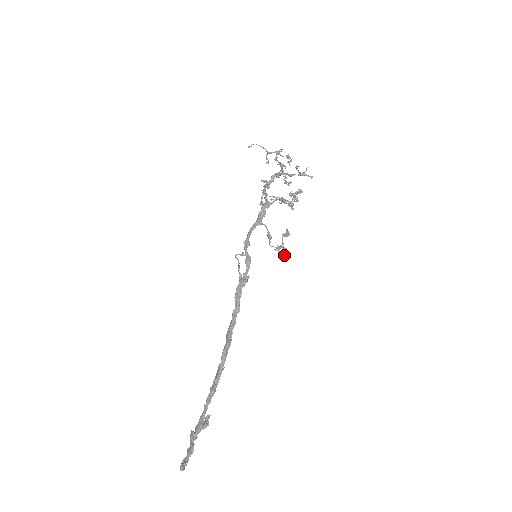
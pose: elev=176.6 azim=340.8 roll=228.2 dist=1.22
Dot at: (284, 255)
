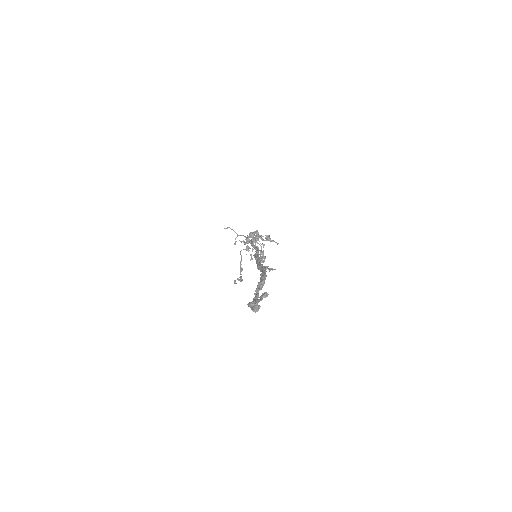
Dot at: (271, 269)
